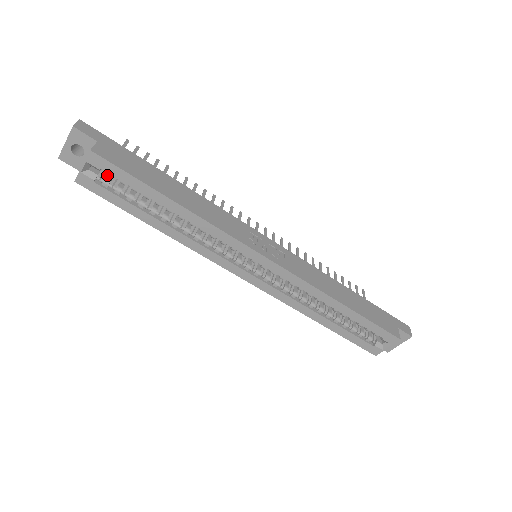
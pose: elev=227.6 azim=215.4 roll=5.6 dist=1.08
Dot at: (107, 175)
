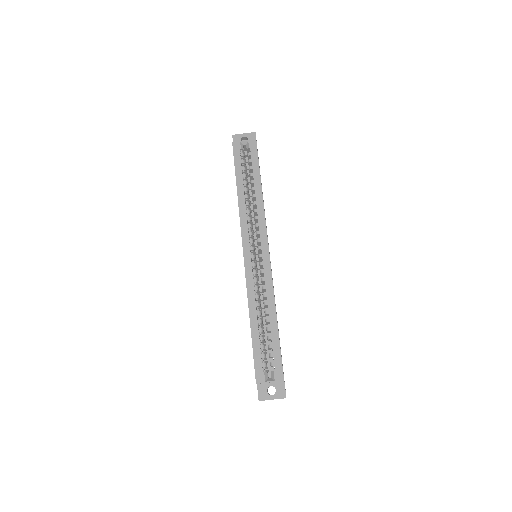
Dot at: (245, 155)
